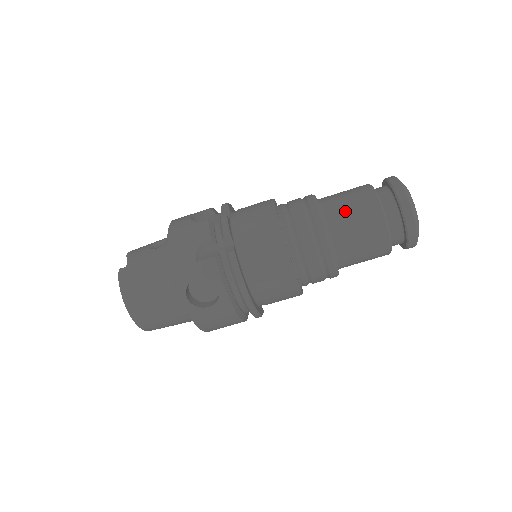
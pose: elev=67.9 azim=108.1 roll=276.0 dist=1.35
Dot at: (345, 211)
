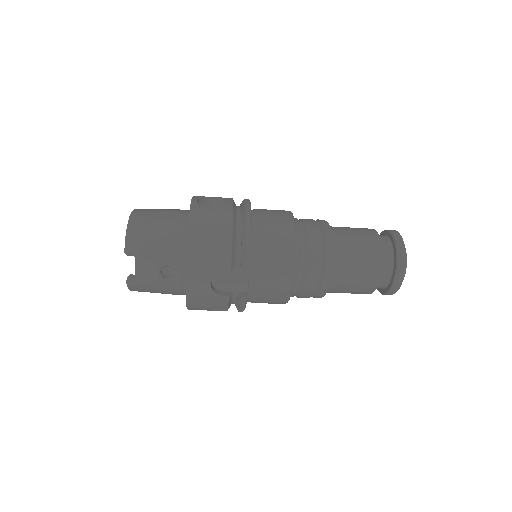
Dot at: (344, 291)
